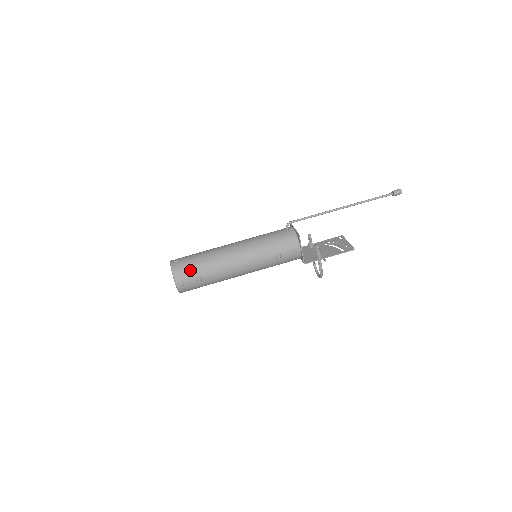
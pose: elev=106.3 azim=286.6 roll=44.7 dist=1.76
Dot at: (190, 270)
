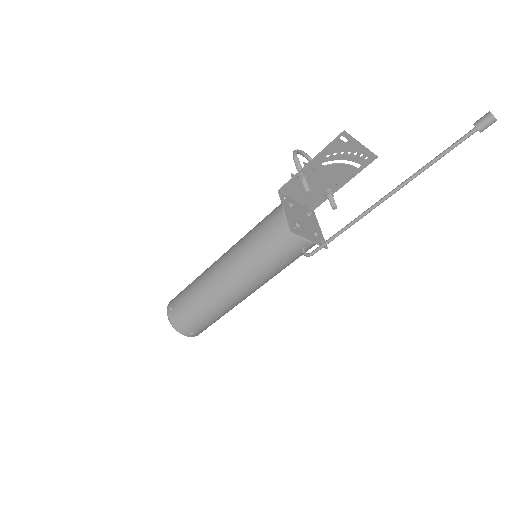
Dot at: occluded
